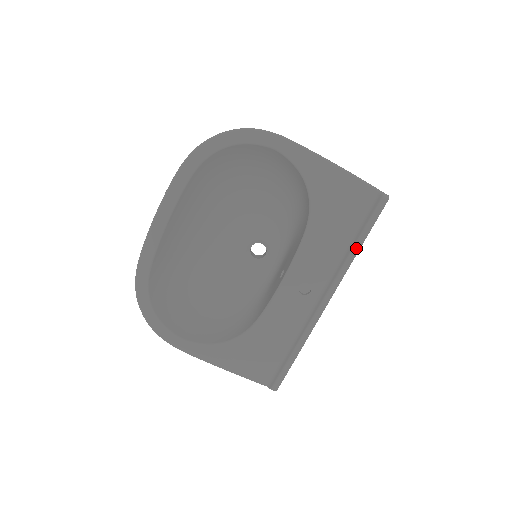
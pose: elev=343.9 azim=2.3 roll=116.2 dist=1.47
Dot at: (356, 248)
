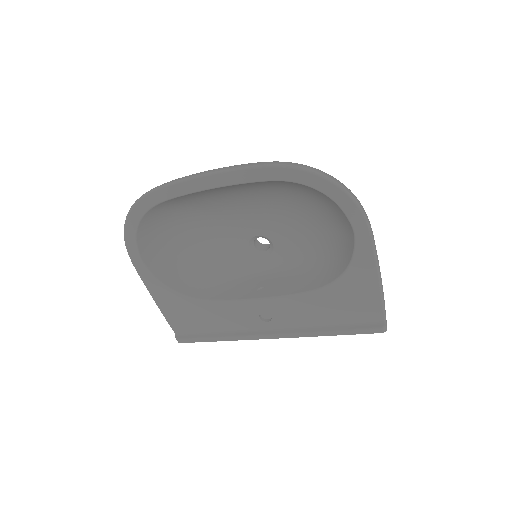
Dot at: (327, 333)
